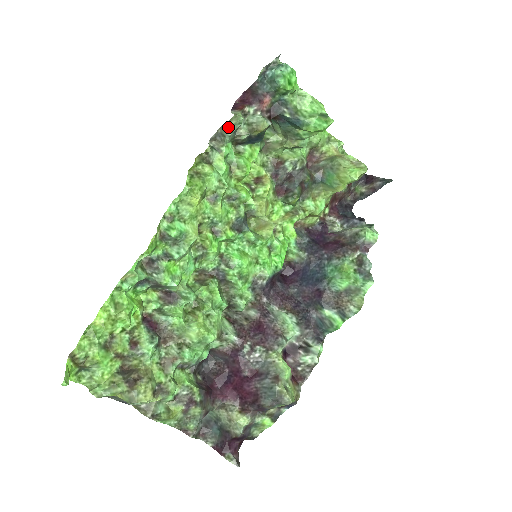
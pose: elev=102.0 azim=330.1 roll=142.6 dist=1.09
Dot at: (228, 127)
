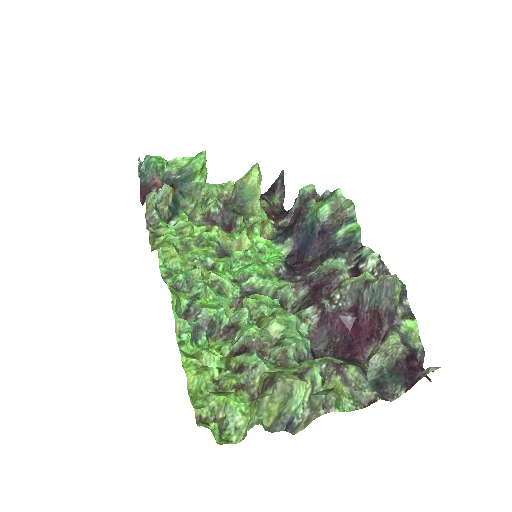
Dot at: (149, 208)
